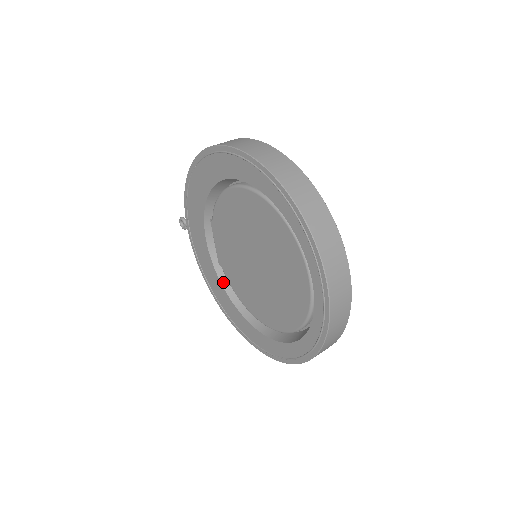
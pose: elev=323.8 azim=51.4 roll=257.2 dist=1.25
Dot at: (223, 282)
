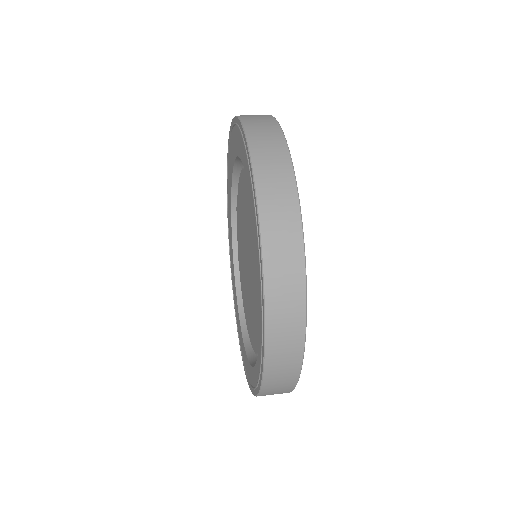
Dot at: (237, 280)
